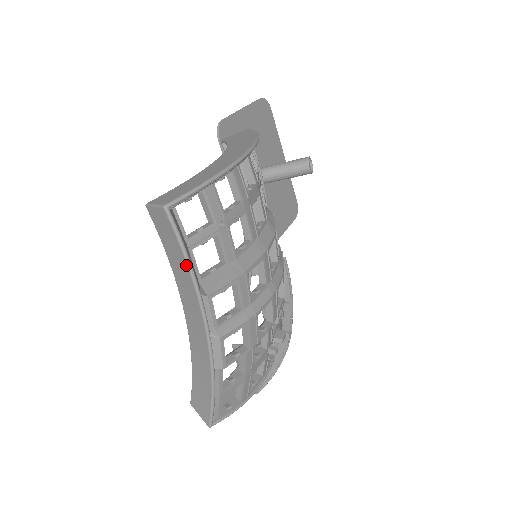
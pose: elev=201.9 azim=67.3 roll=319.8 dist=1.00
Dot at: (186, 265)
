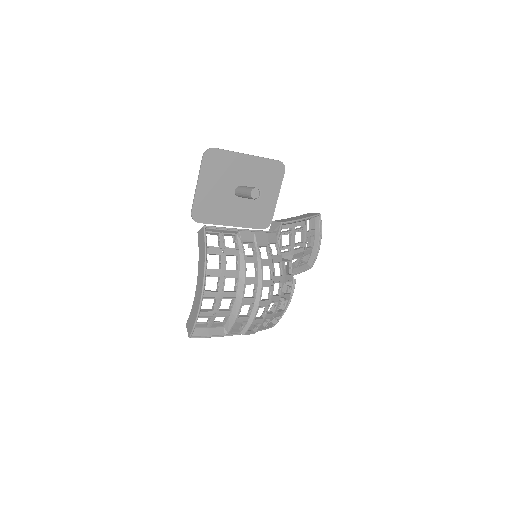
Dot at: occluded
